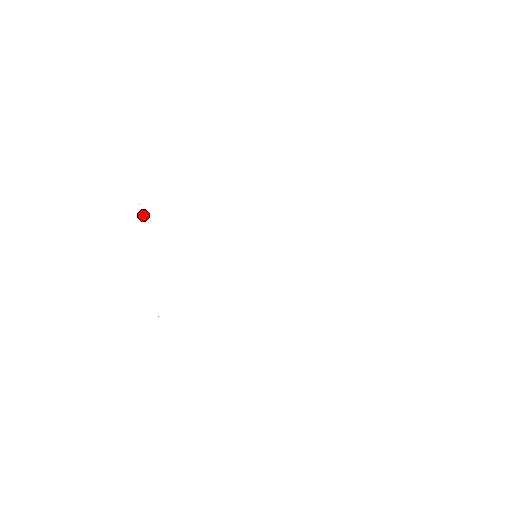
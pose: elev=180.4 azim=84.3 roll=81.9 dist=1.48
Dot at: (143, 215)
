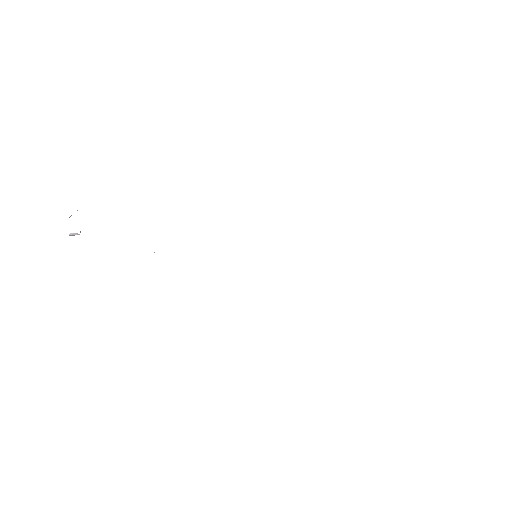
Dot at: occluded
